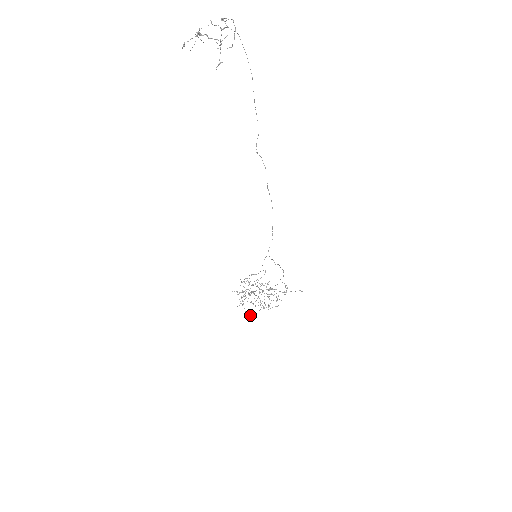
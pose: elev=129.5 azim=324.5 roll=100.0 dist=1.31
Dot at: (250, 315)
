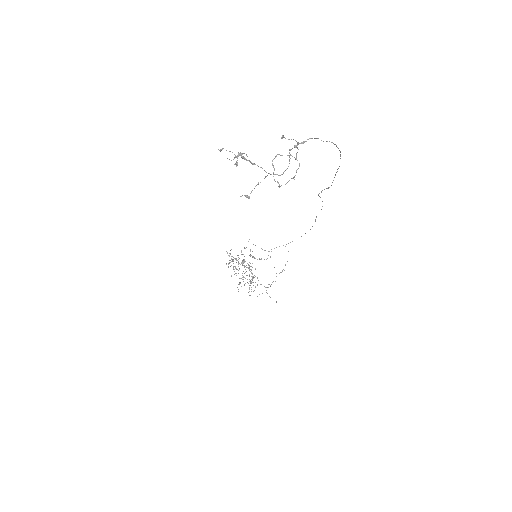
Dot at: (244, 259)
